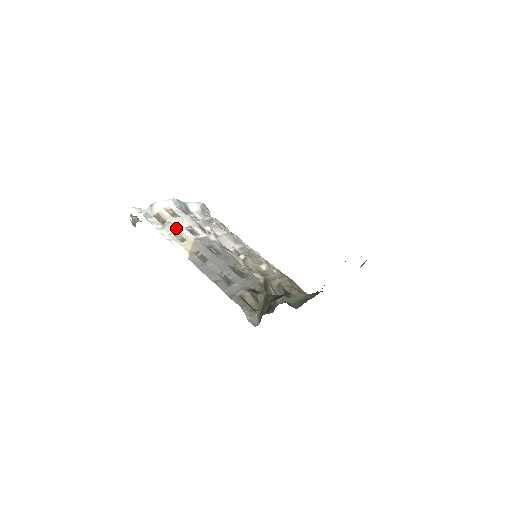
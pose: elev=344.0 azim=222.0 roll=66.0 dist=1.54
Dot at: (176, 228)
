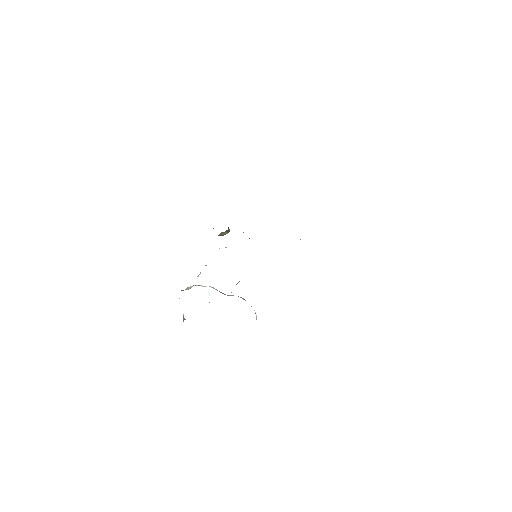
Dot at: occluded
